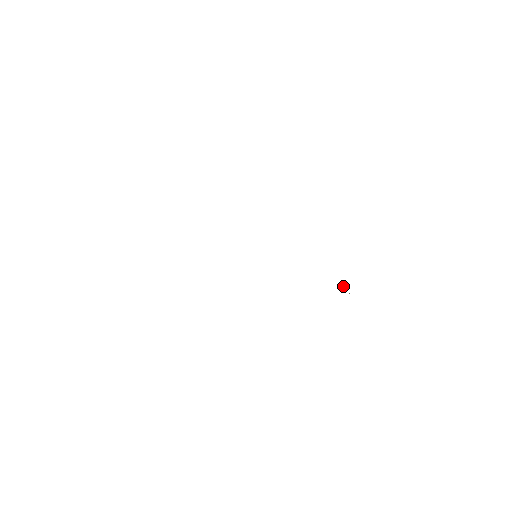
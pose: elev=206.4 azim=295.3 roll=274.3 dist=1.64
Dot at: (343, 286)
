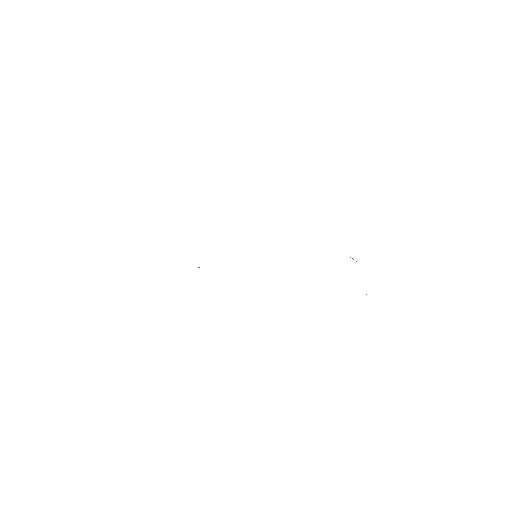
Dot at: occluded
